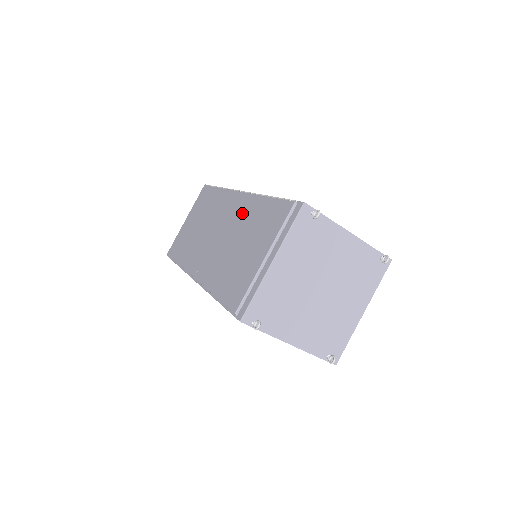
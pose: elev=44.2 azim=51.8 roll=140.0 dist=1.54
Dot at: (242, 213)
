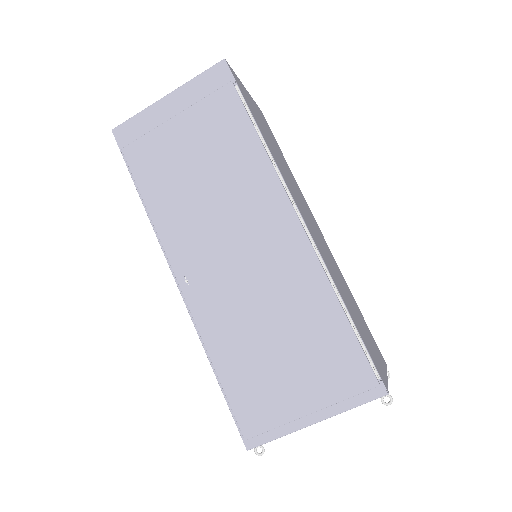
Dot at: (294, 280)
